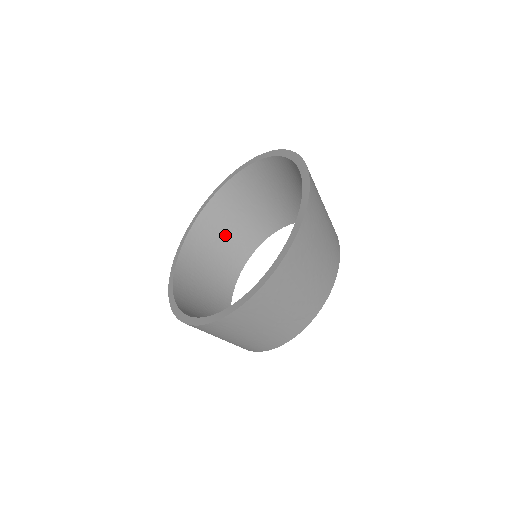
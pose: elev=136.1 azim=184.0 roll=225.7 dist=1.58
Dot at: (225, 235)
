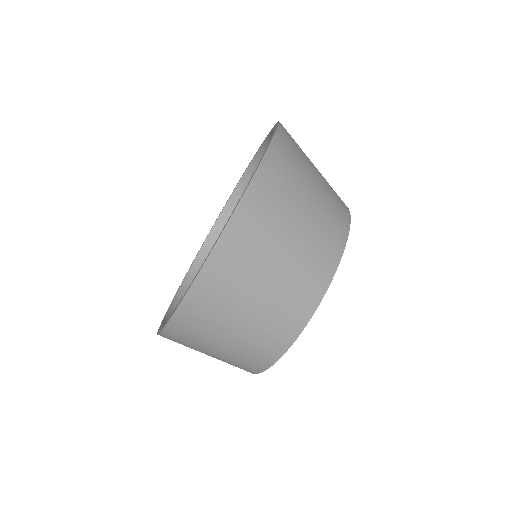
Dot at: occluded
